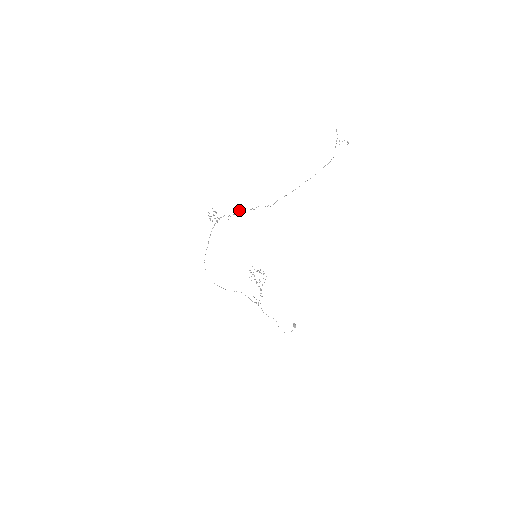
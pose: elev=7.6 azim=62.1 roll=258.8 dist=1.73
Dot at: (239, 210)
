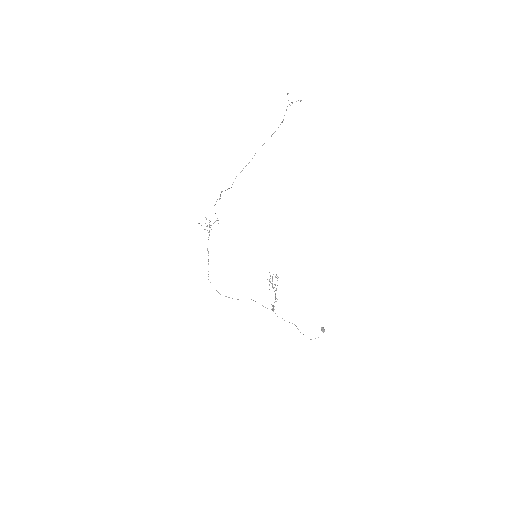
Dot at: occluded
